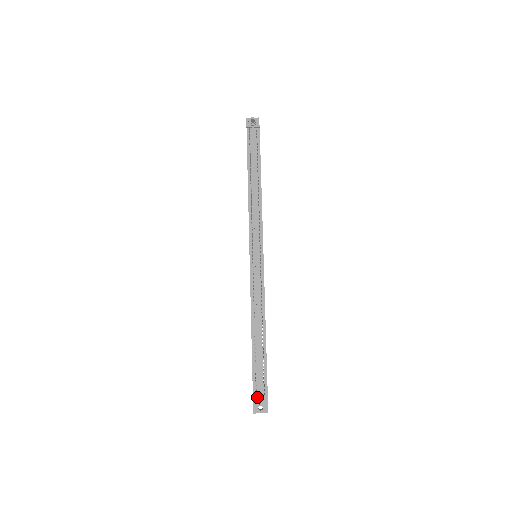
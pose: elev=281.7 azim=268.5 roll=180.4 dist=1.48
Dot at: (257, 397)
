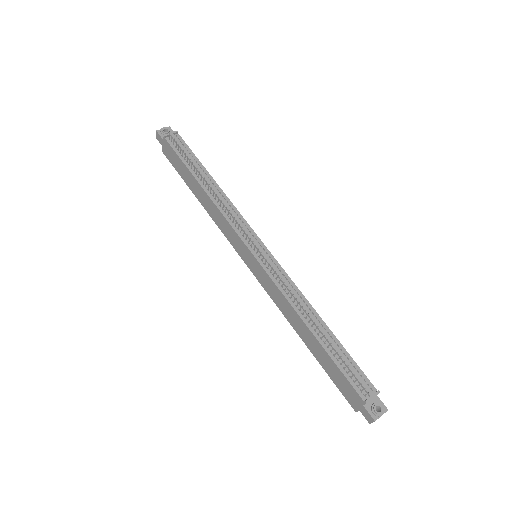
Dot at: (368, 398)
